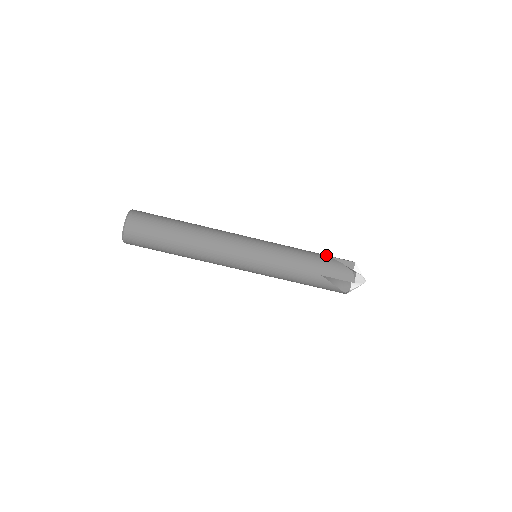
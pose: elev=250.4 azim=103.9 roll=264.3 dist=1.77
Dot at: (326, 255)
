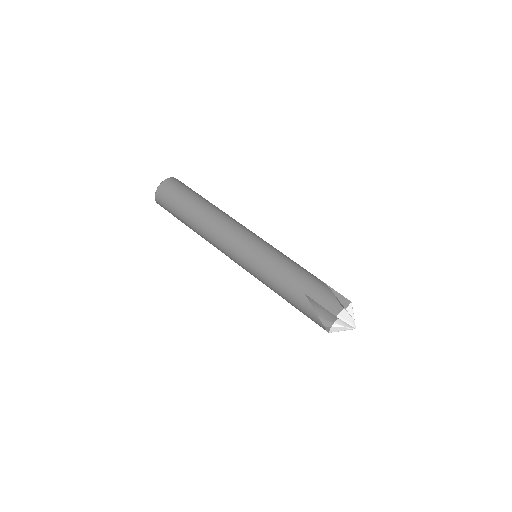
Dot at: occluded
